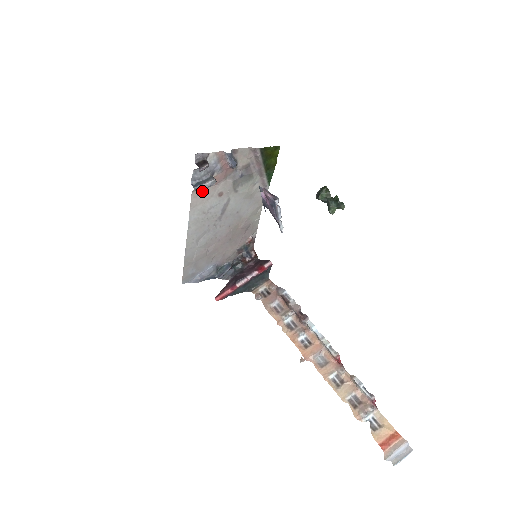
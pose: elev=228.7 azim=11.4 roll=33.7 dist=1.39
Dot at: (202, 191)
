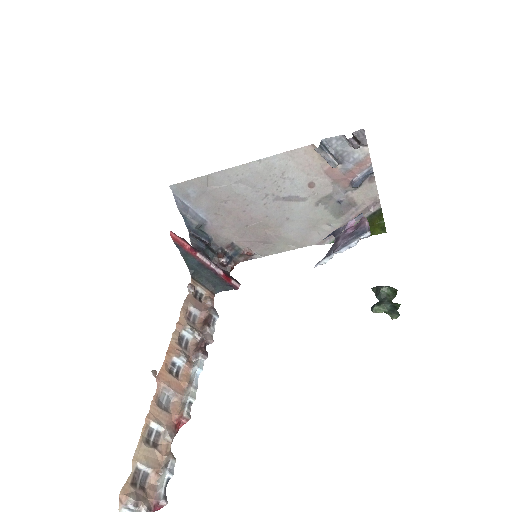
Dot at: (321, 154)
